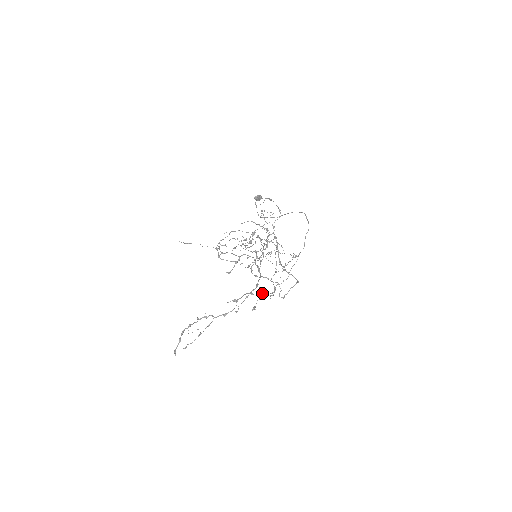
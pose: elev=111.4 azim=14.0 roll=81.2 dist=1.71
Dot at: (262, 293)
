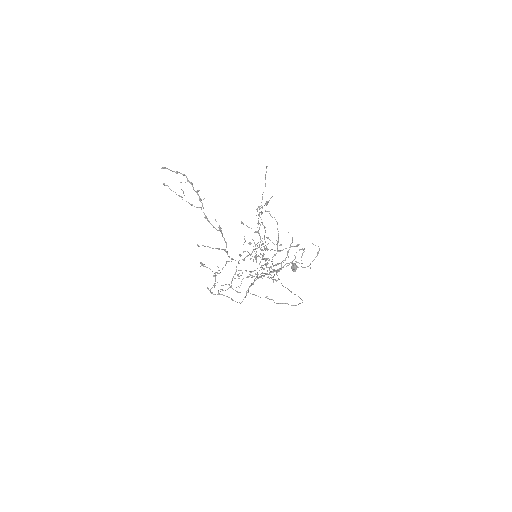
Dot at: (219, 270)
